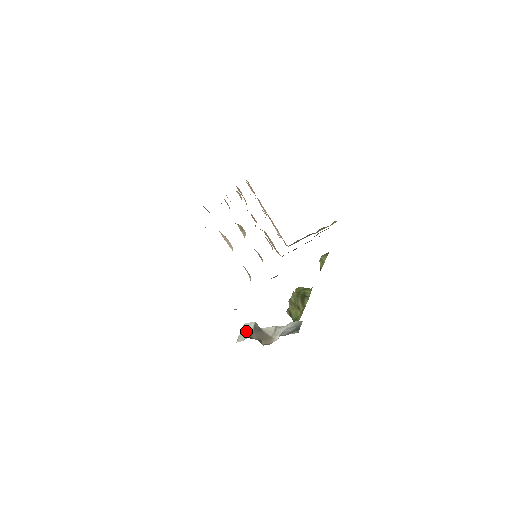
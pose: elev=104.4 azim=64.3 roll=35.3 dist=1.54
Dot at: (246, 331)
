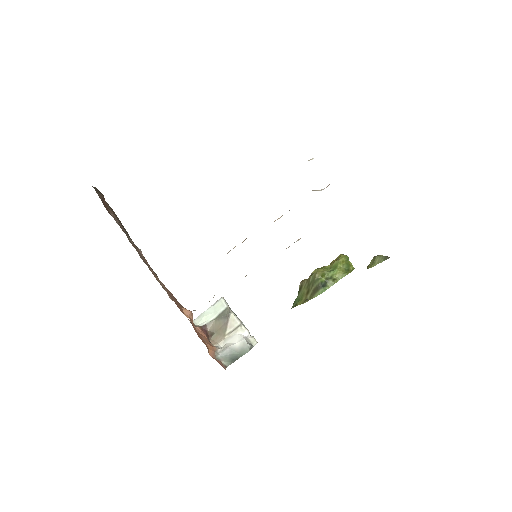
Dot at: (212, 312)
